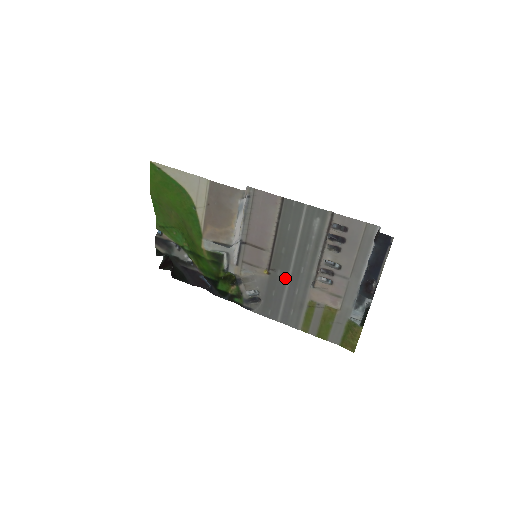
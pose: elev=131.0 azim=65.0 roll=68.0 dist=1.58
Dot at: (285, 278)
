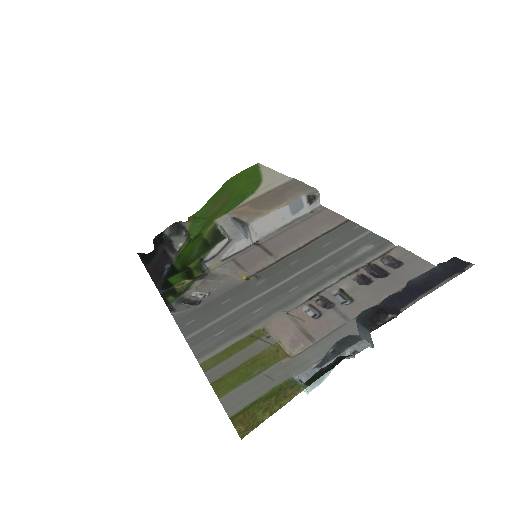
Dot at: (261, 290)
